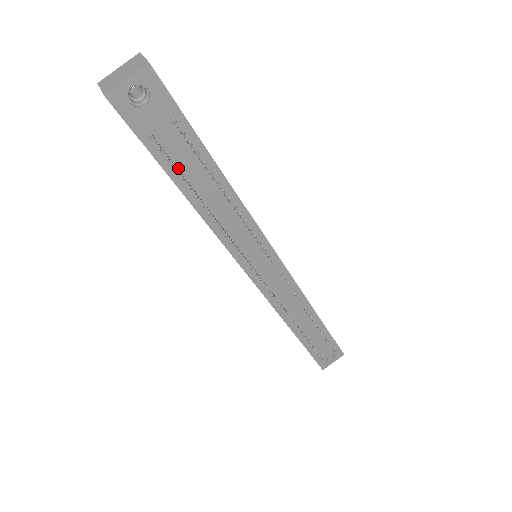
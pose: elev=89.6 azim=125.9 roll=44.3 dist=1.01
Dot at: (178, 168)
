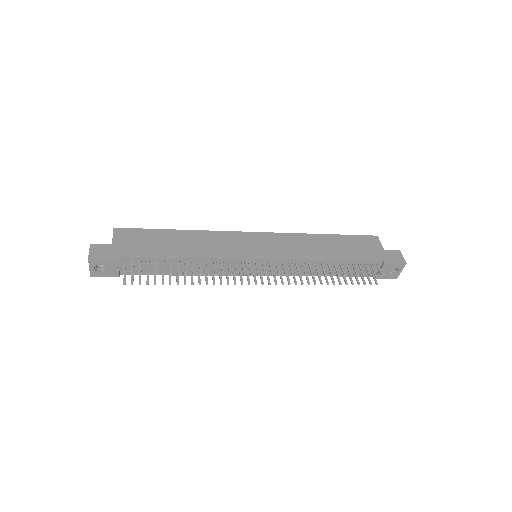
Dot at: (150, 271)
